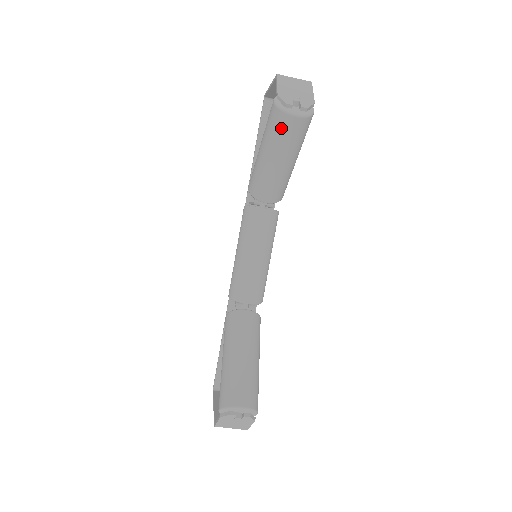
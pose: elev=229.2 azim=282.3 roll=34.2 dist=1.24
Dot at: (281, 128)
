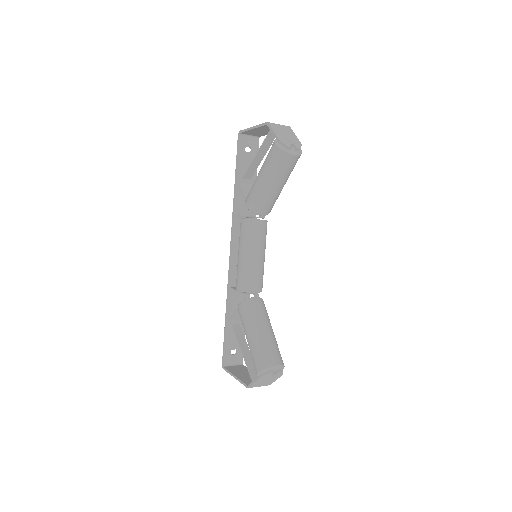
Dot at: (283, 163)
